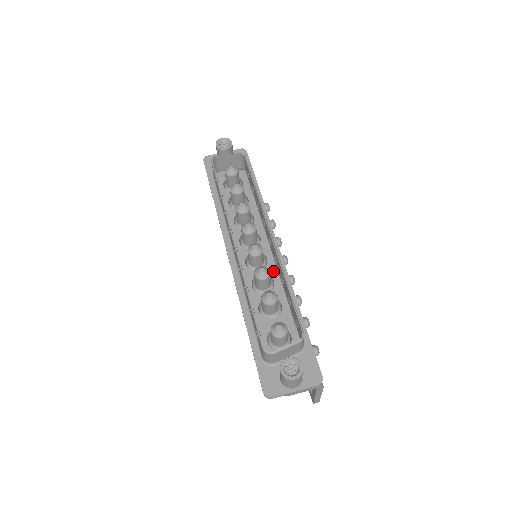
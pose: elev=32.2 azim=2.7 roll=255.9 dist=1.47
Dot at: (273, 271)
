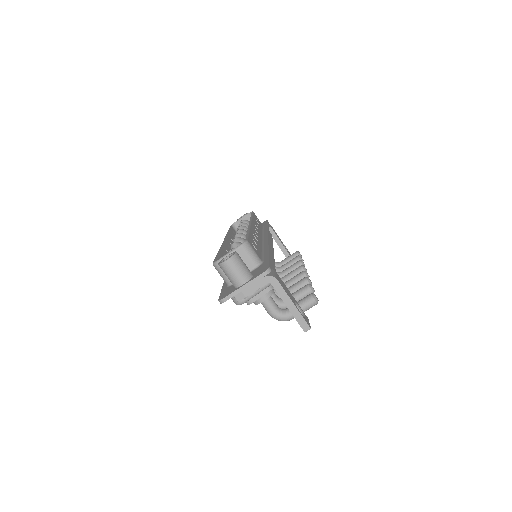
Dot at: occluded
